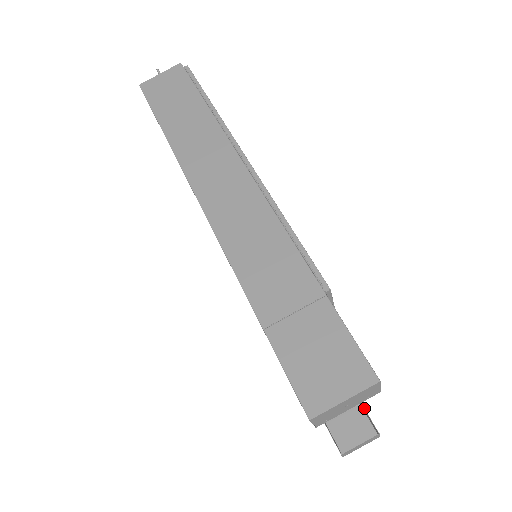
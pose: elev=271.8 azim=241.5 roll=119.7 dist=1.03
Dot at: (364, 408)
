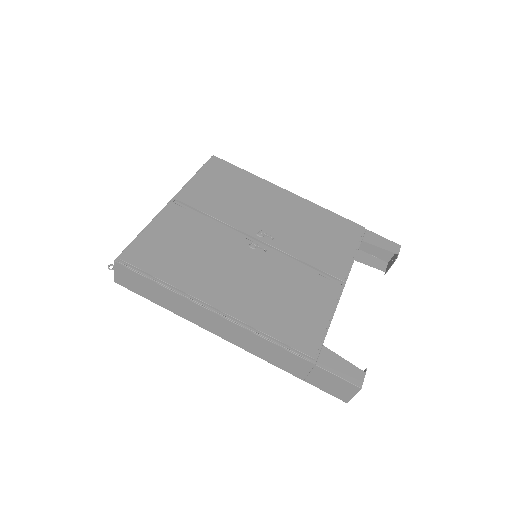
Dot at: occluded
